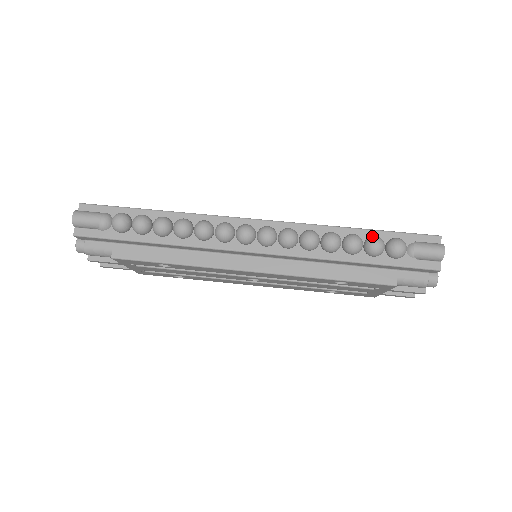
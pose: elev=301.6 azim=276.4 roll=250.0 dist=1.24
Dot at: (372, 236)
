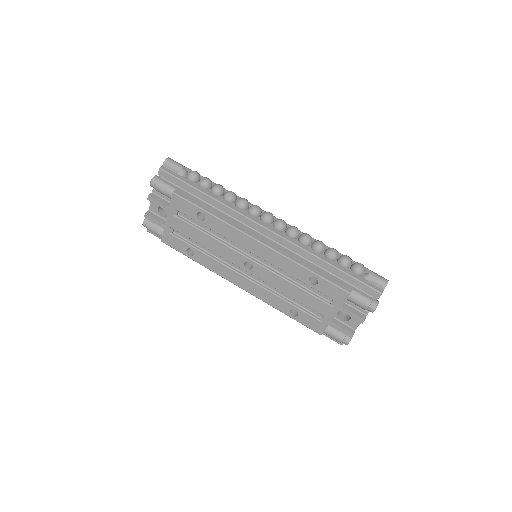
Dot at: (345, 255)
